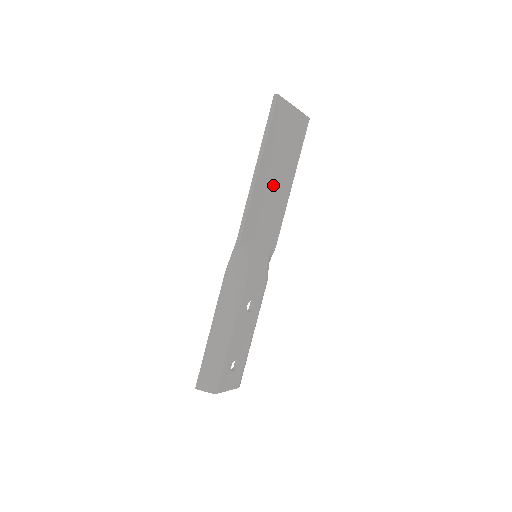
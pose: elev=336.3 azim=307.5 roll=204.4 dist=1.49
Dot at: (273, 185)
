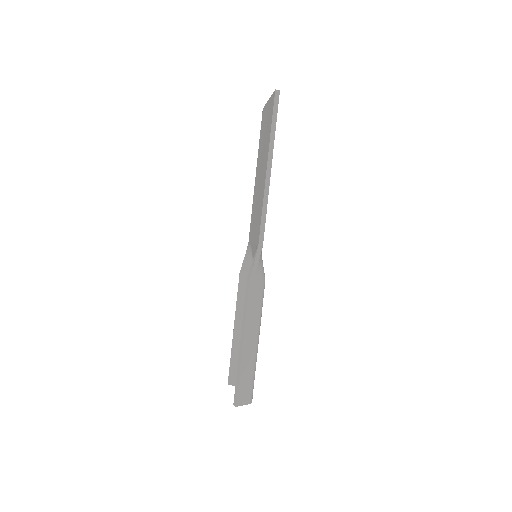
Dot at: occluded
